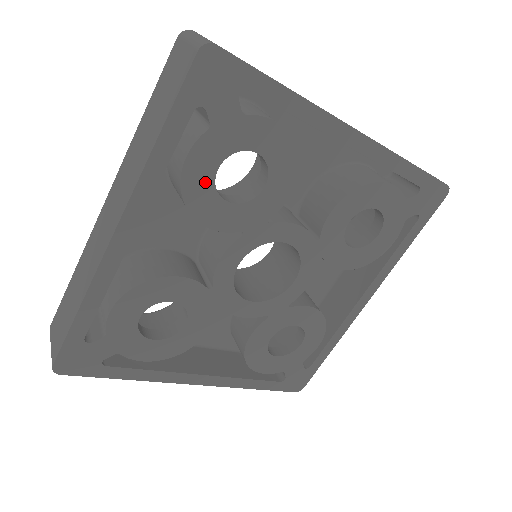
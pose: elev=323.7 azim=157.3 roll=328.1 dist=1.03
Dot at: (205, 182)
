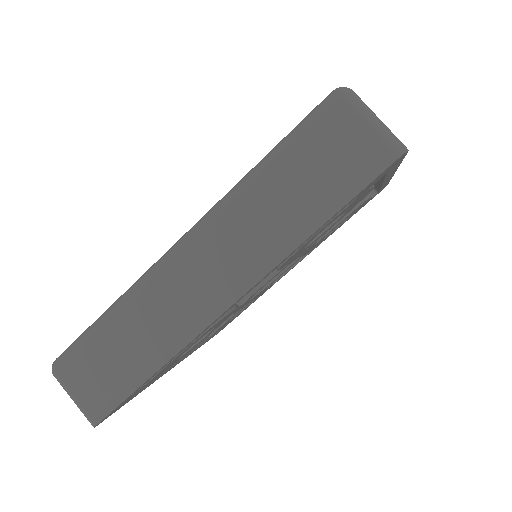
Dot at: occluded
